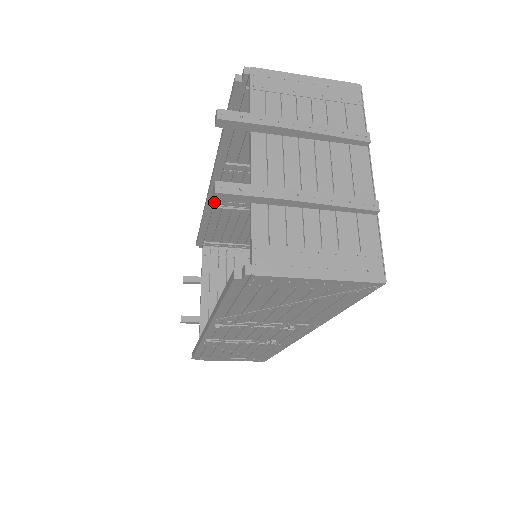
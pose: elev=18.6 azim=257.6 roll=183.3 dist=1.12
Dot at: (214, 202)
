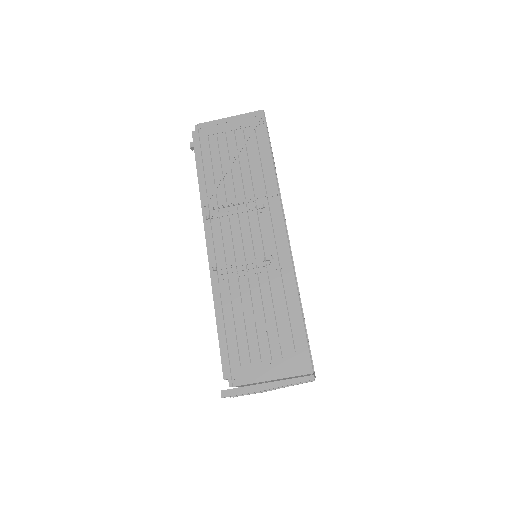
Dot at: occluded
